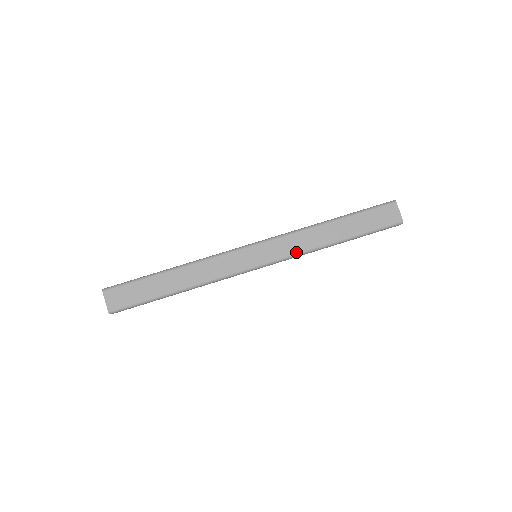
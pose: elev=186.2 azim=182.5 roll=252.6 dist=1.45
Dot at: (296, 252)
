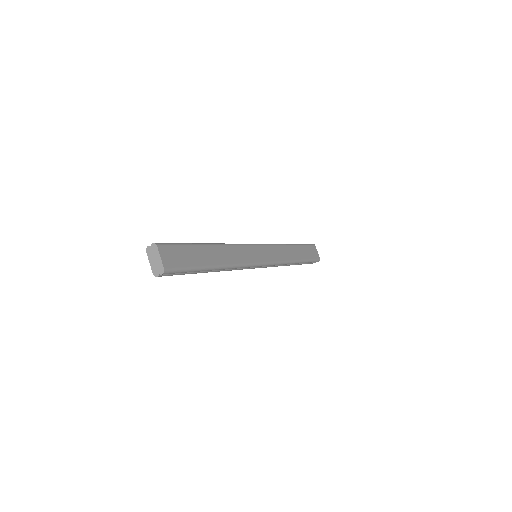
Dot at: (280, 260)
